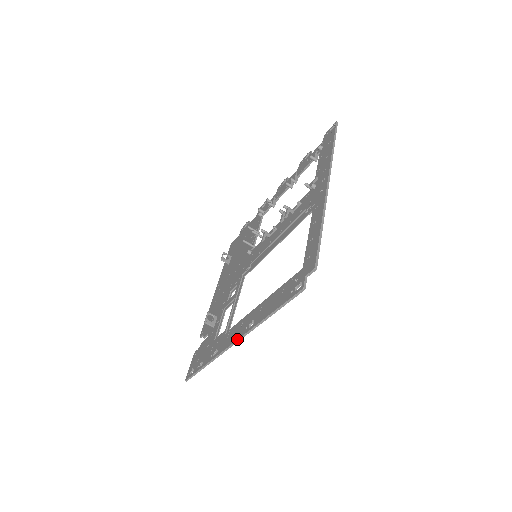
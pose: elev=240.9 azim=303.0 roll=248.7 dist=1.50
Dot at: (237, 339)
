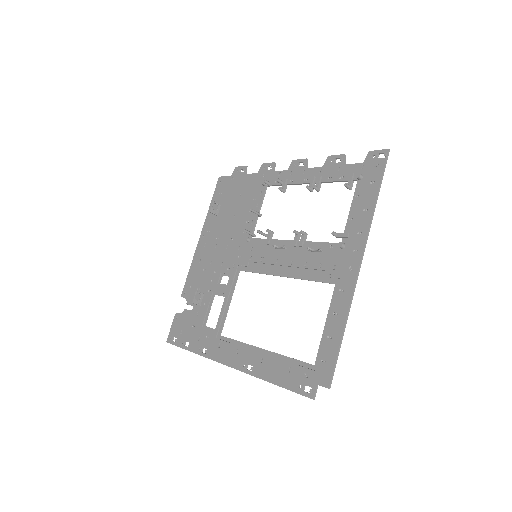
Dot at: (232, 367)
